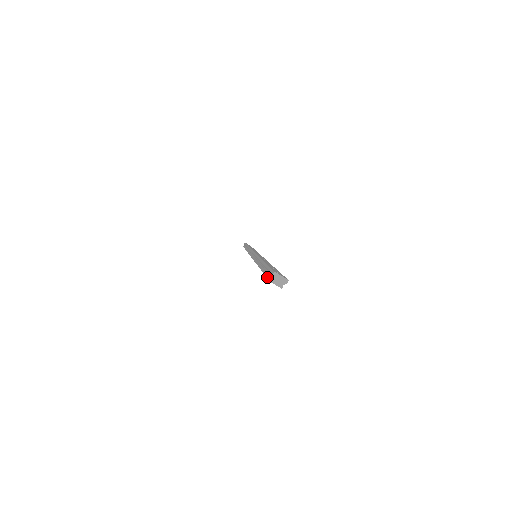
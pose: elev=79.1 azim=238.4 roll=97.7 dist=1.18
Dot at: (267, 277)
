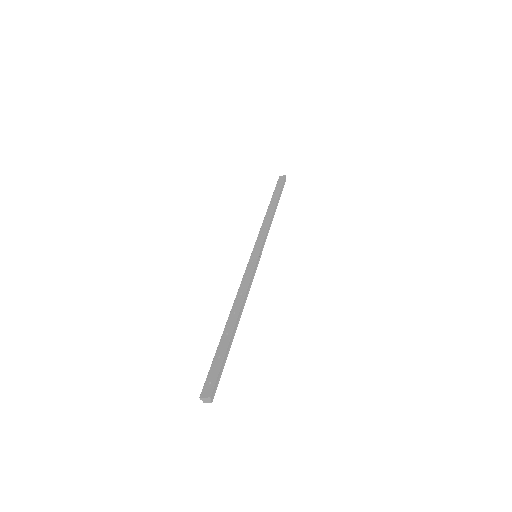
Dot at: occluded
